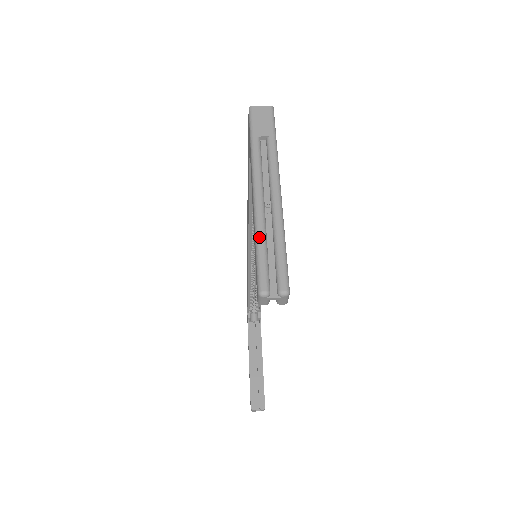
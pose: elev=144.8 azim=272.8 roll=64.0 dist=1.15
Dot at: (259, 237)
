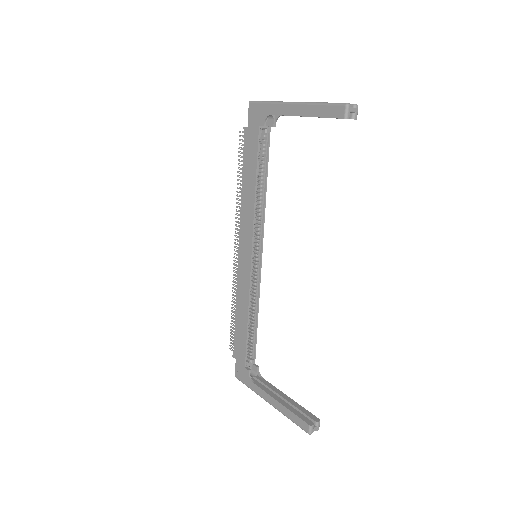
Dot at: (319, 102)
